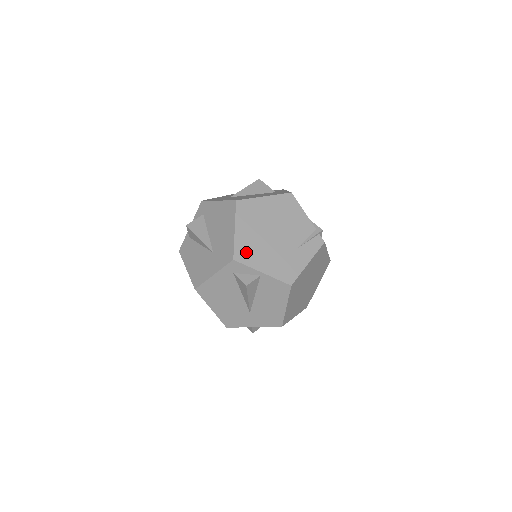
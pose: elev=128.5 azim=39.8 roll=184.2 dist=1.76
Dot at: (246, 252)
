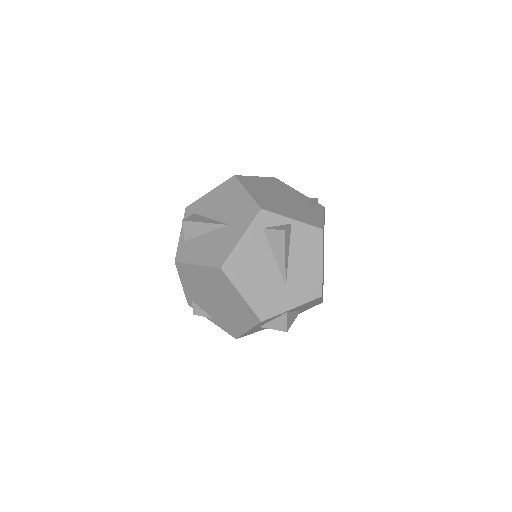
Dot at: (268, 205)
